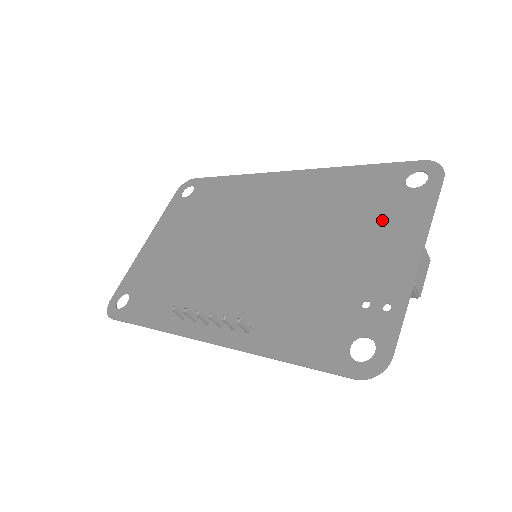
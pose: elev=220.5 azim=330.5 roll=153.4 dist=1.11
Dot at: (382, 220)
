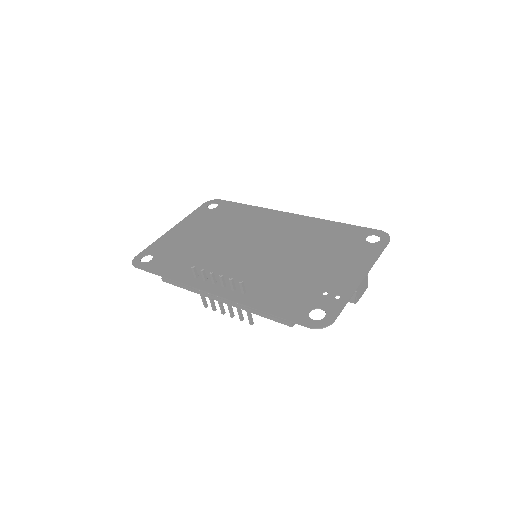
Dot at: (347, 254)
